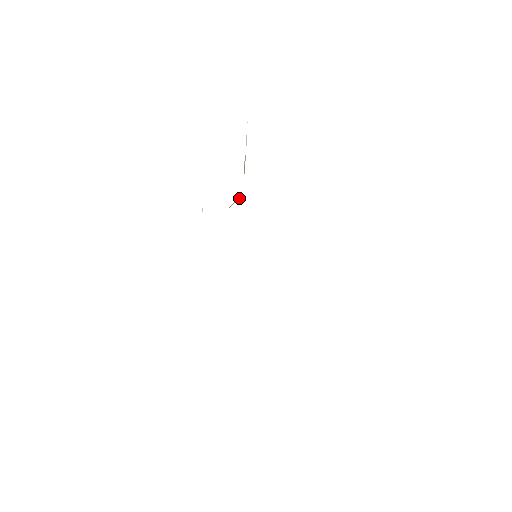
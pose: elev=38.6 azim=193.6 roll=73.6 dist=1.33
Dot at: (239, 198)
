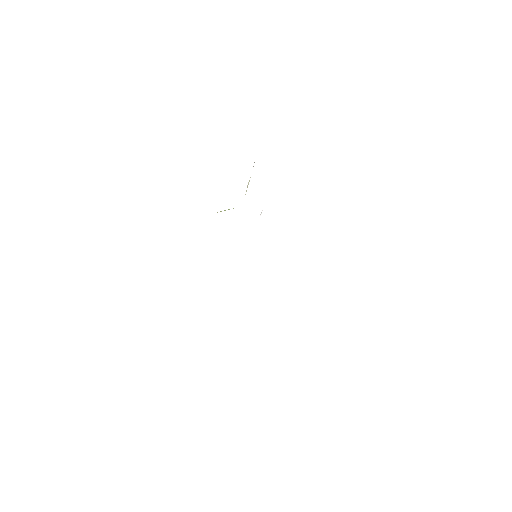
Dot at: occluded
